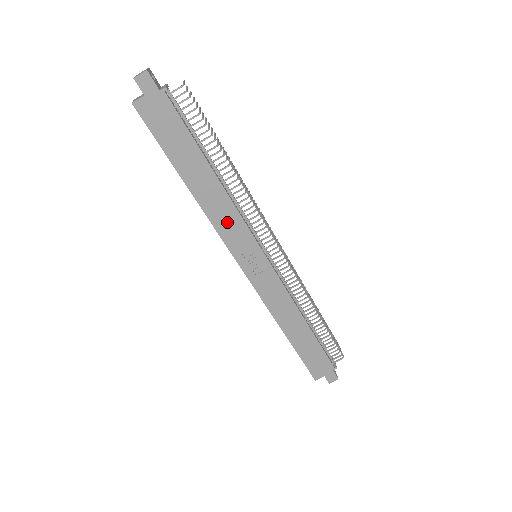
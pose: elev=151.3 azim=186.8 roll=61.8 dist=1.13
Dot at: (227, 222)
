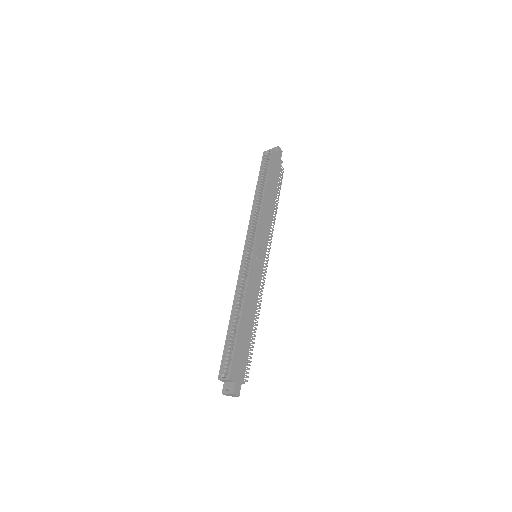
Dot at: (265, 223)
